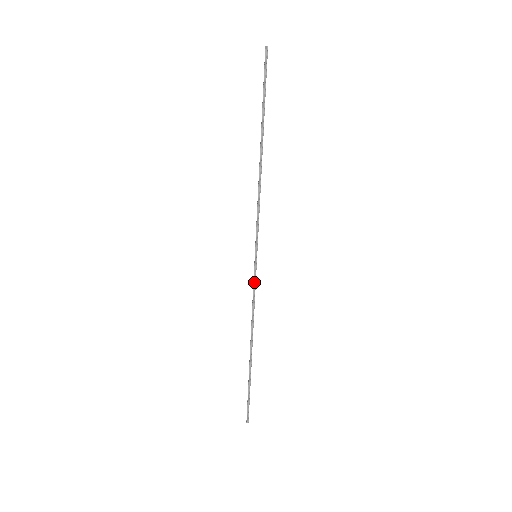
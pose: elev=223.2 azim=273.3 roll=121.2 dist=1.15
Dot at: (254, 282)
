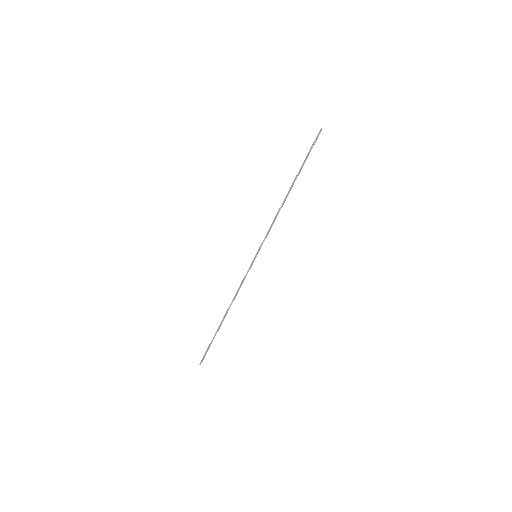
Dot at: (247, 272)
